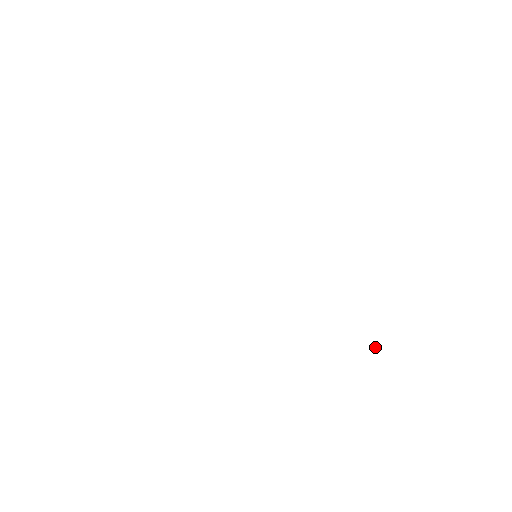
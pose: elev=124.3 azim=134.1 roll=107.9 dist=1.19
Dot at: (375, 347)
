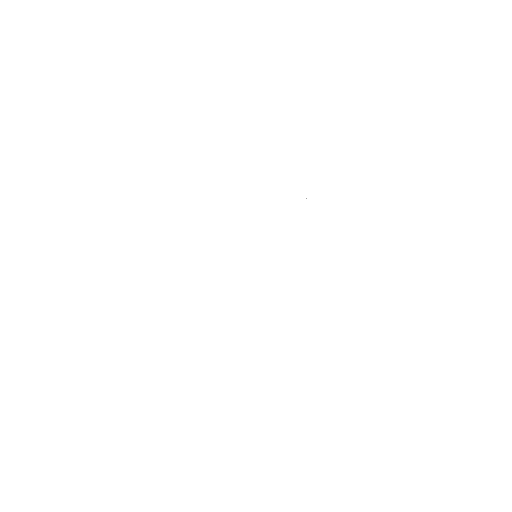
Dot at: occluded
